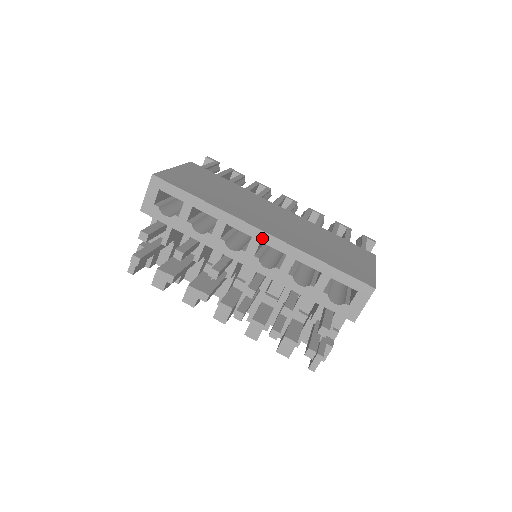
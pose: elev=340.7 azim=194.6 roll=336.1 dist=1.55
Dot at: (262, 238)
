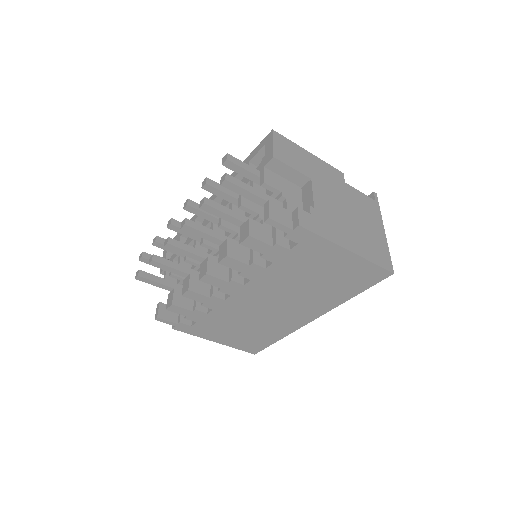
Dot at: occluded
